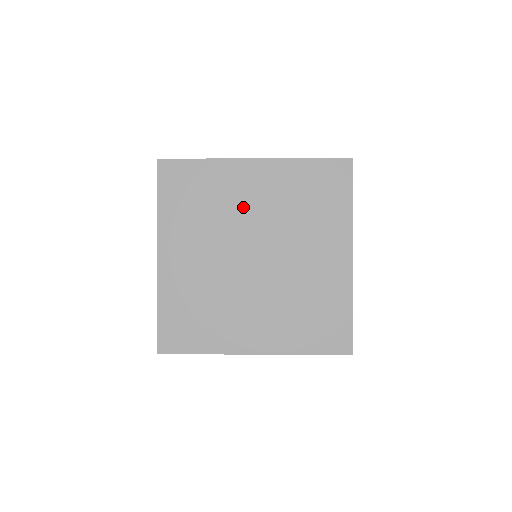
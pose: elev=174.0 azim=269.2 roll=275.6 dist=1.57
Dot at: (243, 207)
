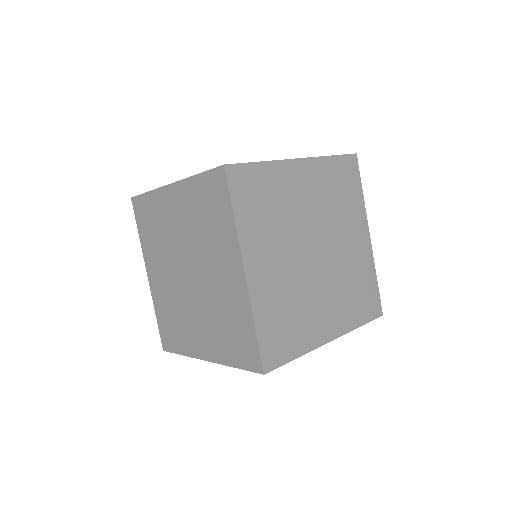
Dot at: (300, 206)
